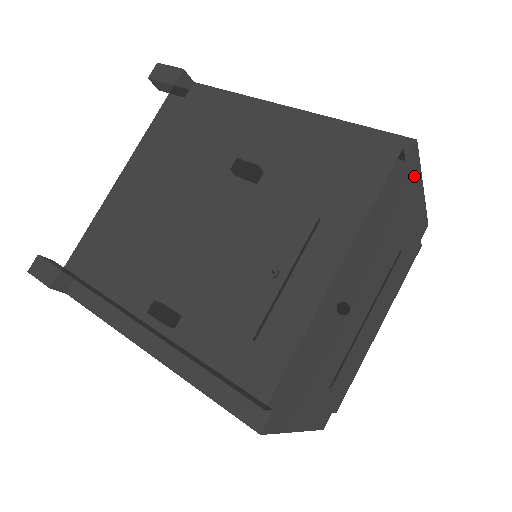
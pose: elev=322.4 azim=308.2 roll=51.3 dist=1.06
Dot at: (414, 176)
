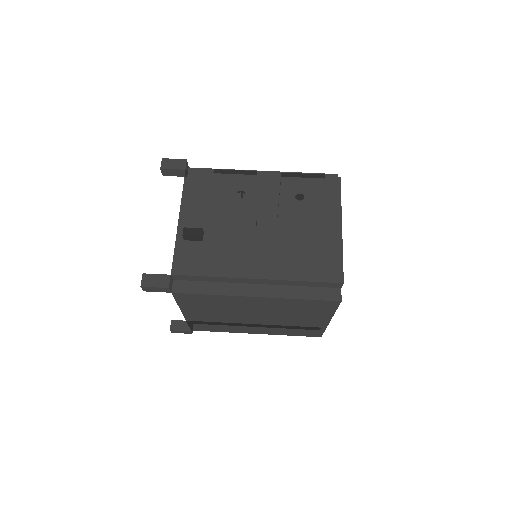
Dot at: occluded
